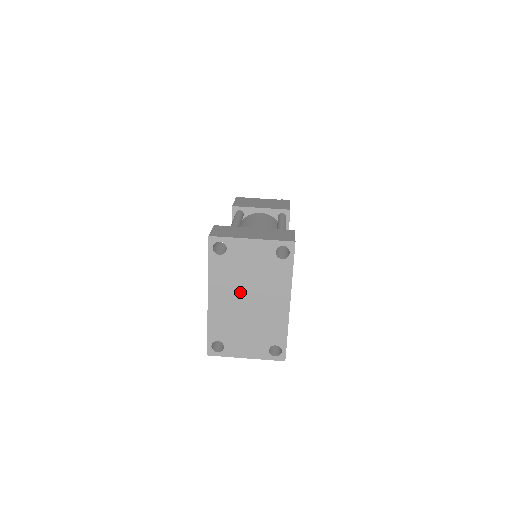
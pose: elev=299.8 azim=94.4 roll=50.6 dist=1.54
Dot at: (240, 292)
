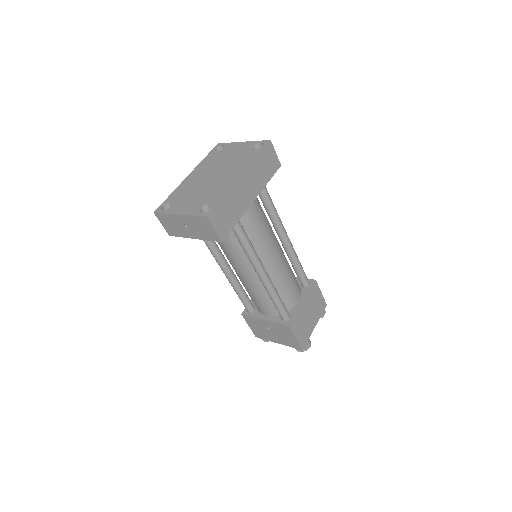
Dot at: (212, 170)
